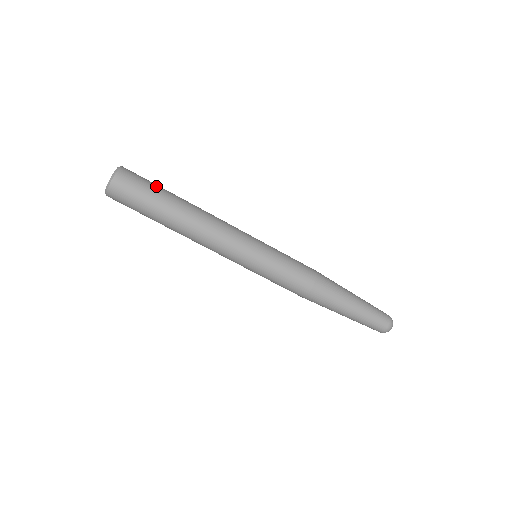
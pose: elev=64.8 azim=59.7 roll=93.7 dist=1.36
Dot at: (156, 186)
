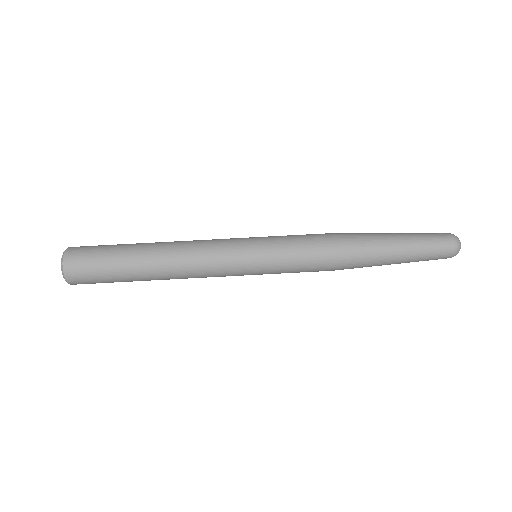
Dot at: (110, 247)
